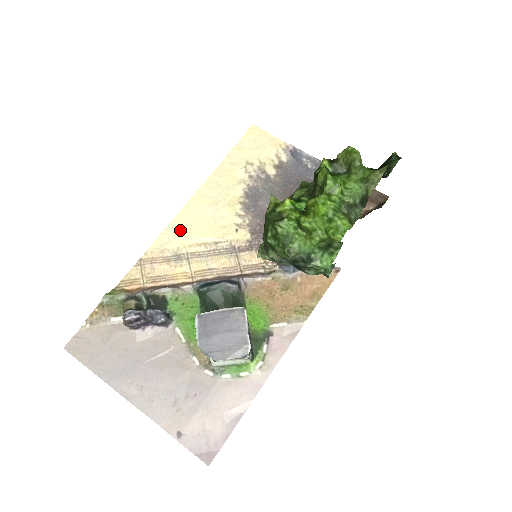
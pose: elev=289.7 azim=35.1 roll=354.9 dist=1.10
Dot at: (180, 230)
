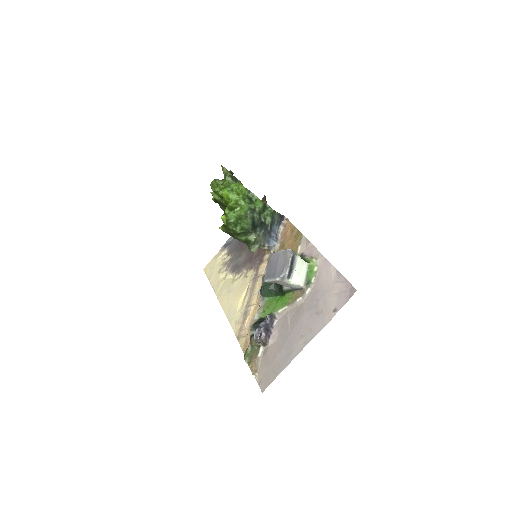
Dot at: (233, 312)
